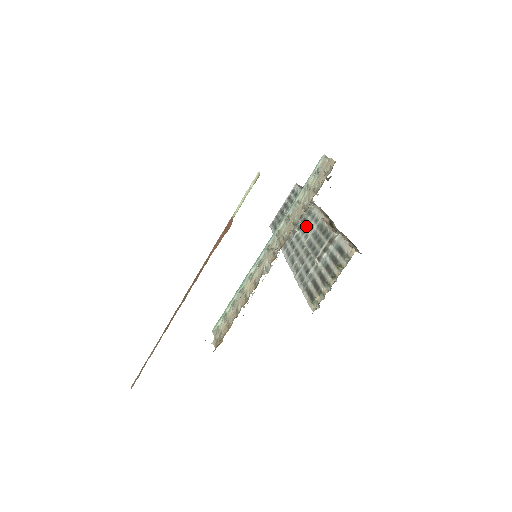
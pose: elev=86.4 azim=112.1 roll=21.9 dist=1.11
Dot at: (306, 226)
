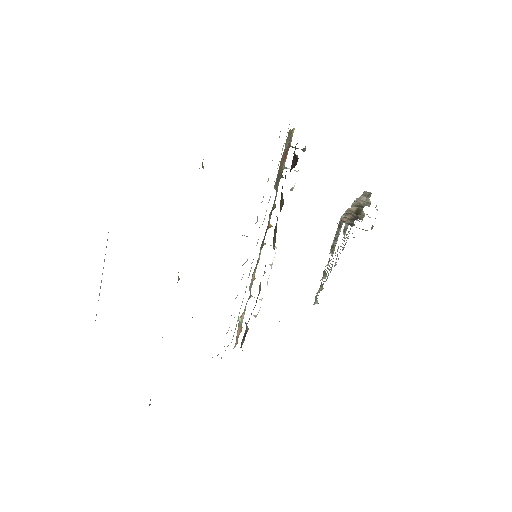
Dot at: occluded
